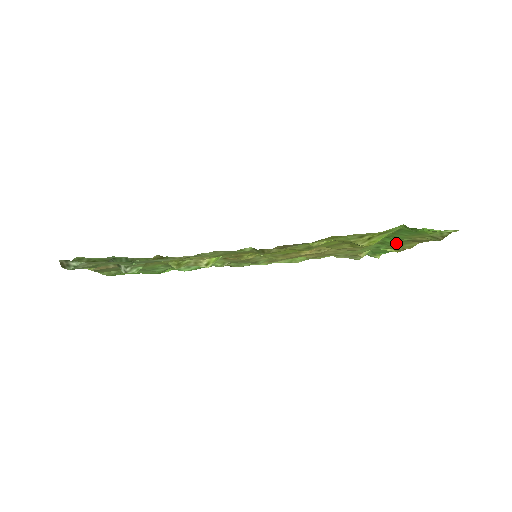
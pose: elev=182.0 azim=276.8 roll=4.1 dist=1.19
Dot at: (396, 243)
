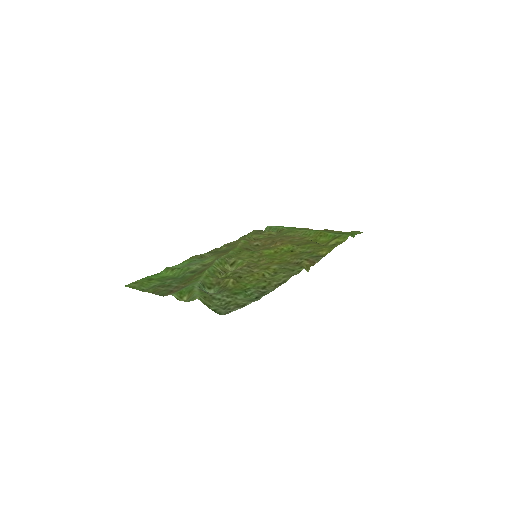
Dot at: occluded
